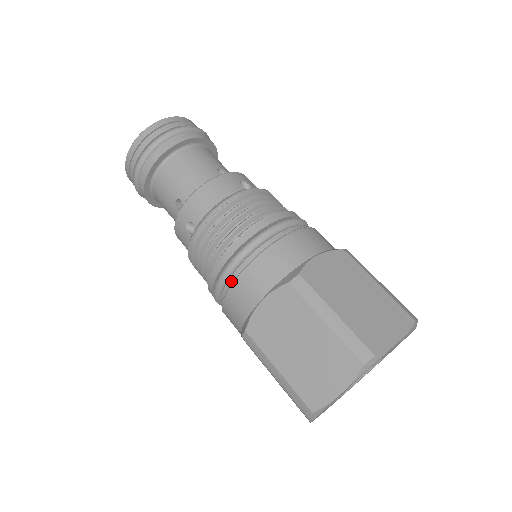
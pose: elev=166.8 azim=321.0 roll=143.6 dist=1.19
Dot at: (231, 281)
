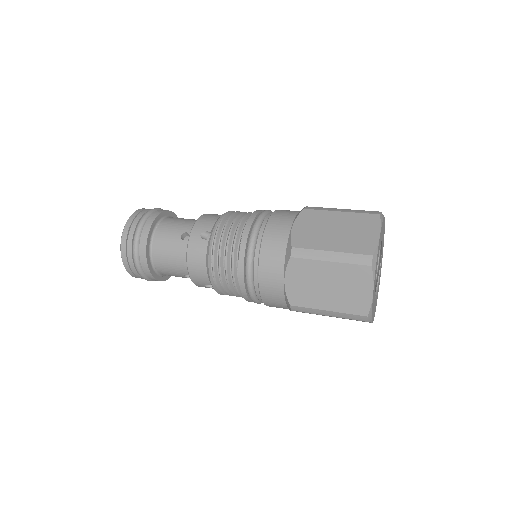
Dot at: (261, 235)
